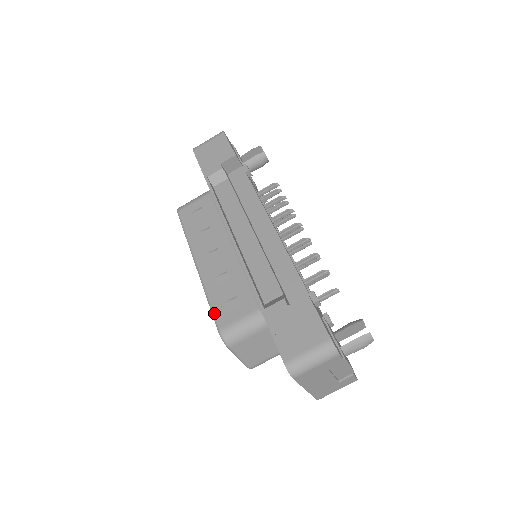
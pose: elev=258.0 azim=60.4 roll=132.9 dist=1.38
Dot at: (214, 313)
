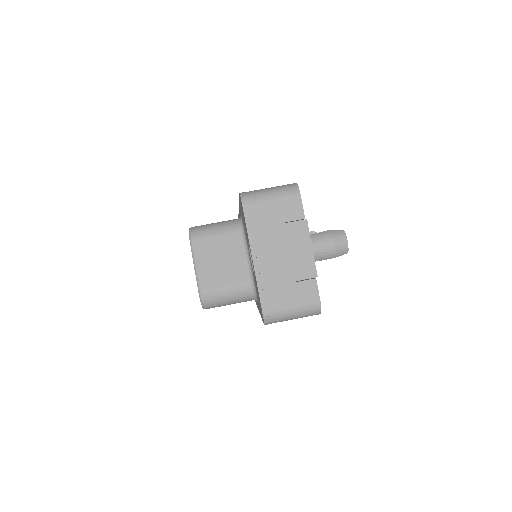
Dot at: occluded
